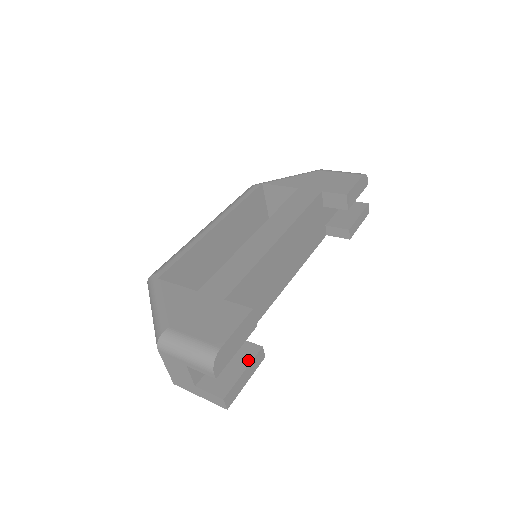
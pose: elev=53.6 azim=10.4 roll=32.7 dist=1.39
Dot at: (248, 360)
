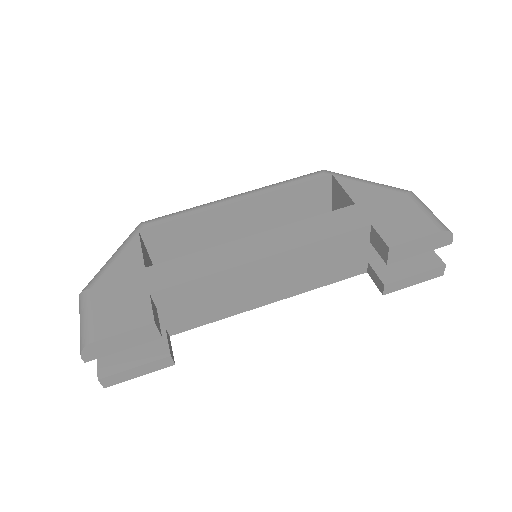
Dot at: (148, 359)
